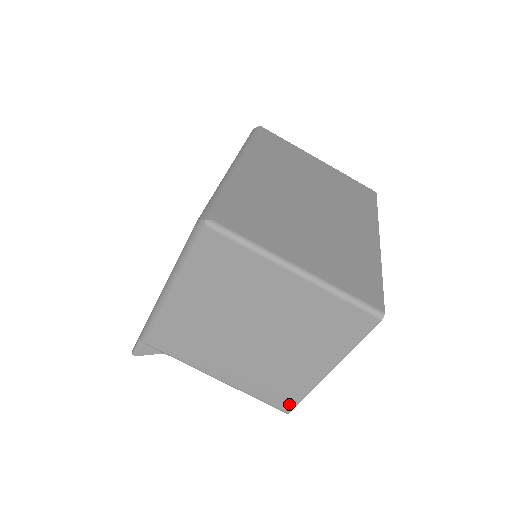
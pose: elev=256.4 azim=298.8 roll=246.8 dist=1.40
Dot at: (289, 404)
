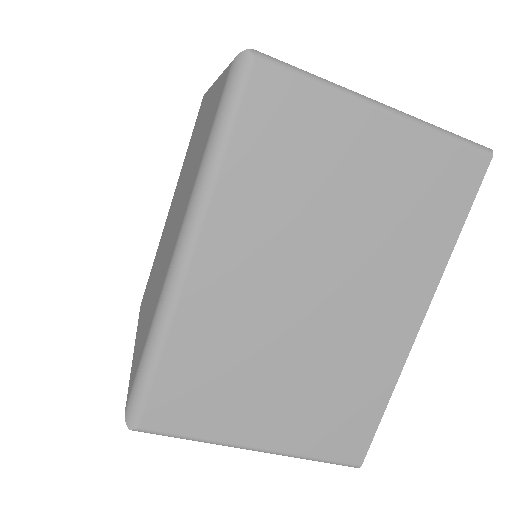
Dot at: occluded
